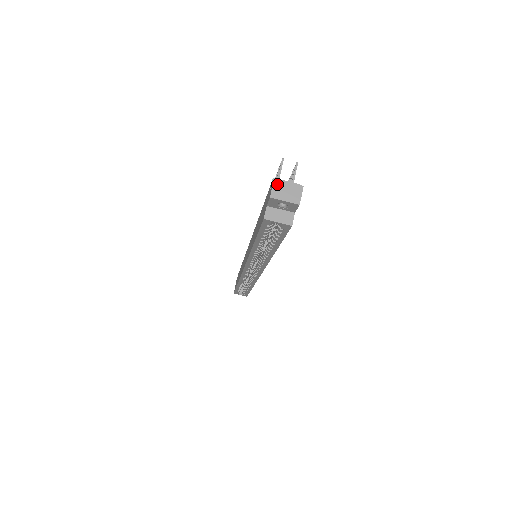
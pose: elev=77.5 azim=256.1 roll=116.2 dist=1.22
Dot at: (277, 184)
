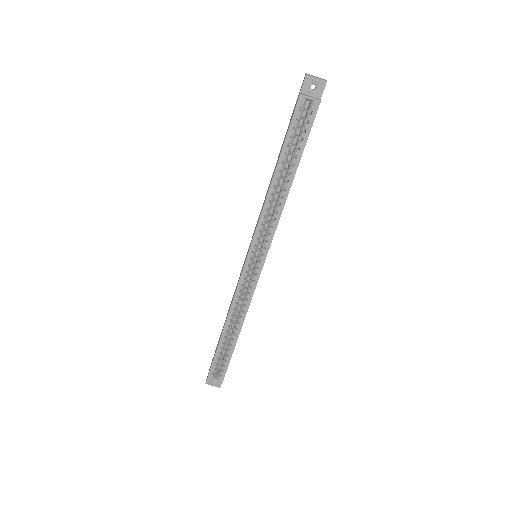
Dot at: (308, 74)
